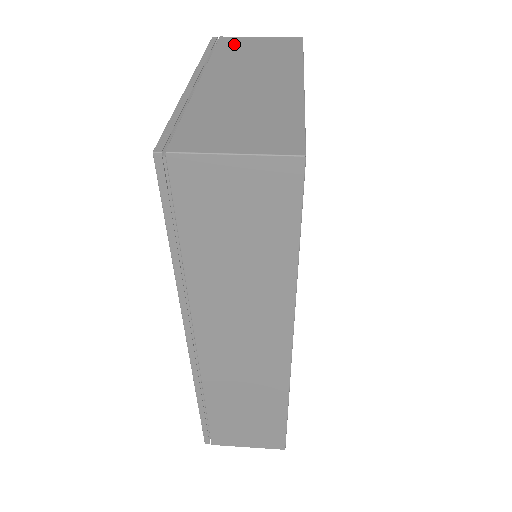
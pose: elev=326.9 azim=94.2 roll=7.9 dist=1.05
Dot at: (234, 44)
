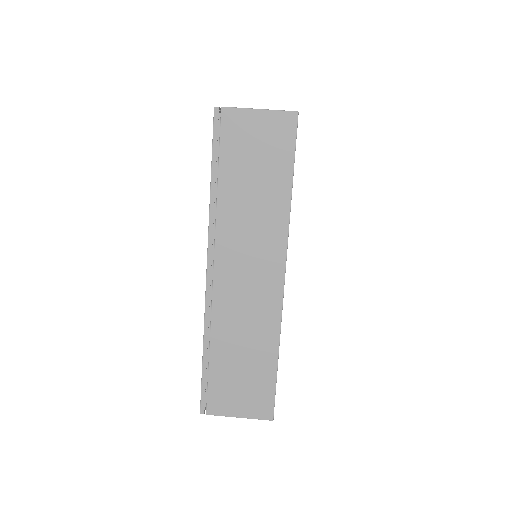
Dot at: occluded
